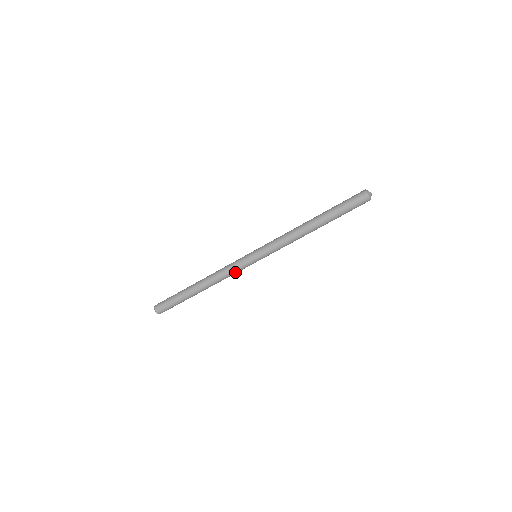
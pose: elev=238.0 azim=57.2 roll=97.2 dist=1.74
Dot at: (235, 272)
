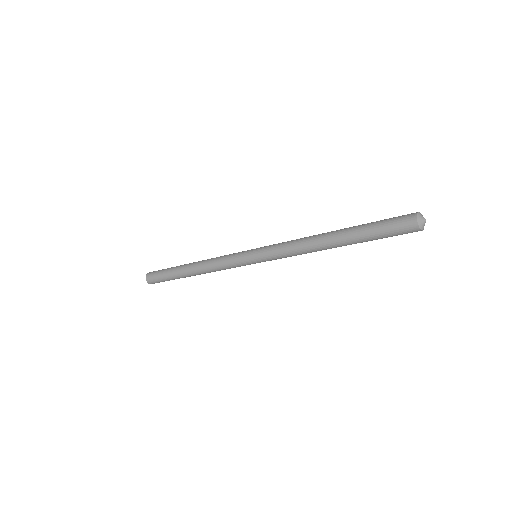
Dot at: occluded
